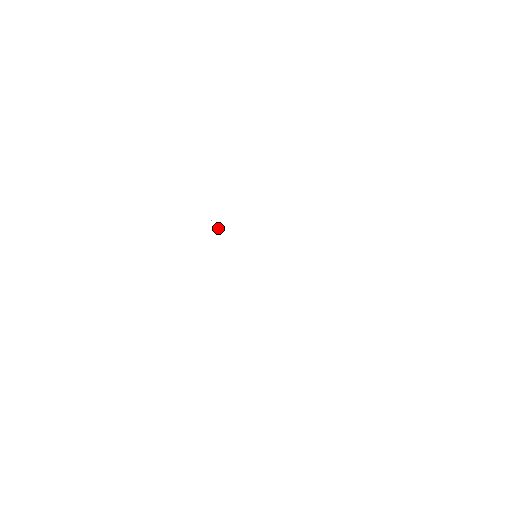
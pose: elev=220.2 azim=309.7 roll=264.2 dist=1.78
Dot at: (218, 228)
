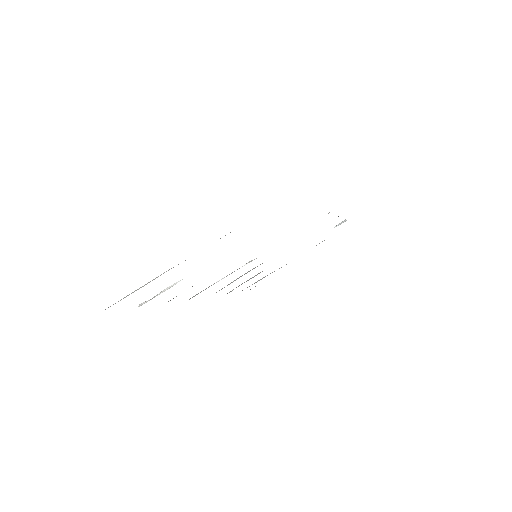
Dot at: occluded
